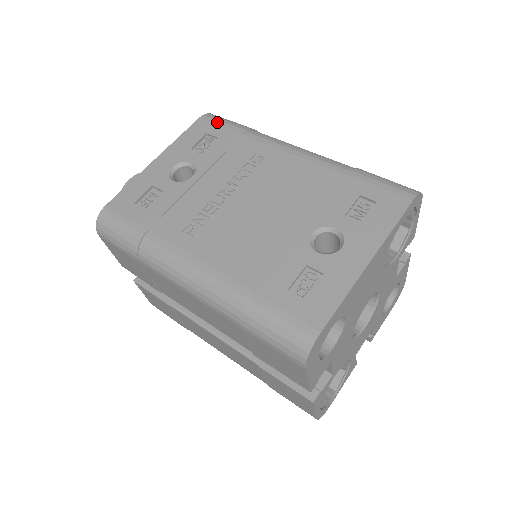
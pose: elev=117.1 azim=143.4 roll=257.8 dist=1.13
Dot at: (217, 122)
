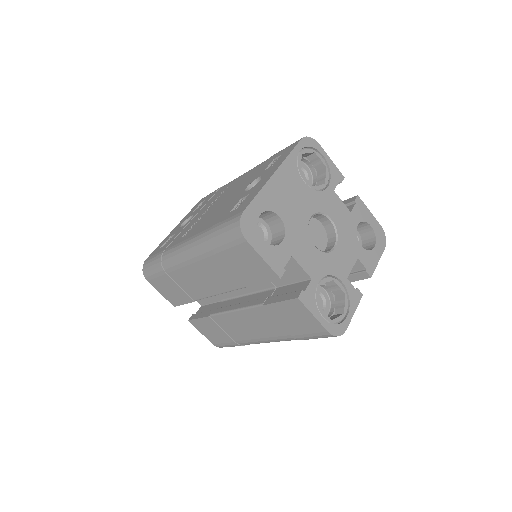
Dot at: (207, 195)
